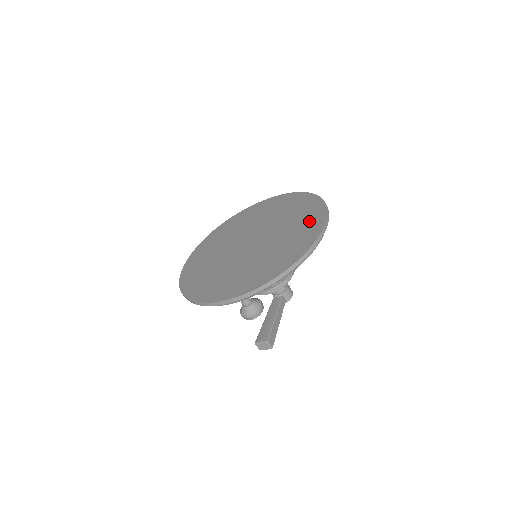
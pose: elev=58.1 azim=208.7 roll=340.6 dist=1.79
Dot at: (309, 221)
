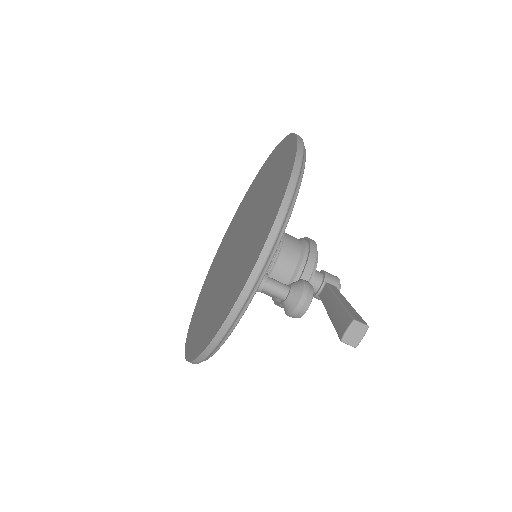
Dot at: (278, 158)
